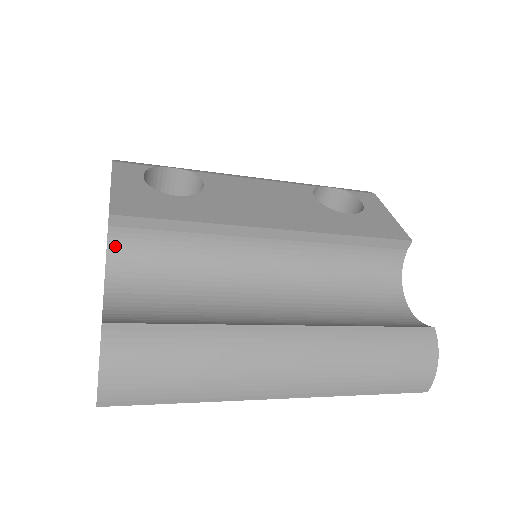
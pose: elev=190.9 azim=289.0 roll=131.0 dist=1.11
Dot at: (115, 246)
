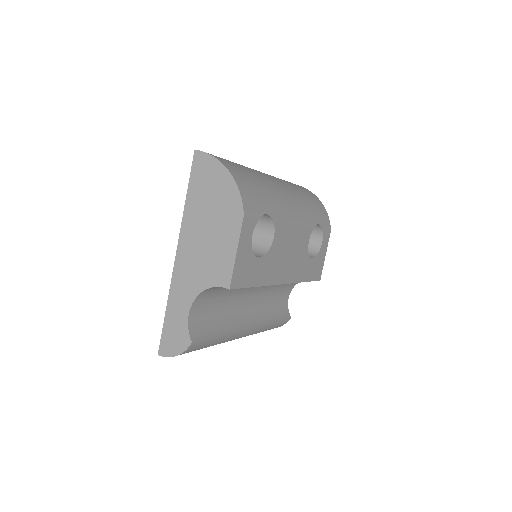
Dot at: (214, 287)
